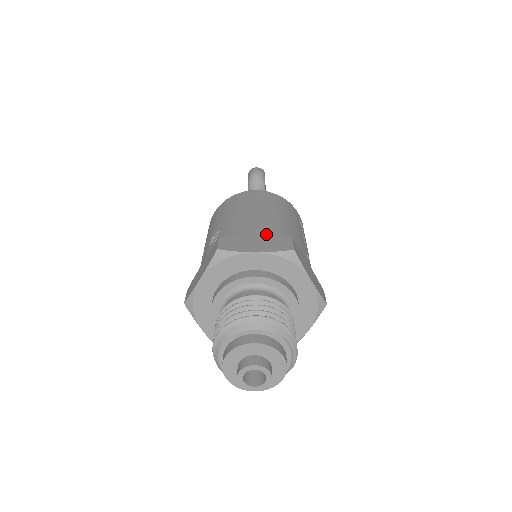
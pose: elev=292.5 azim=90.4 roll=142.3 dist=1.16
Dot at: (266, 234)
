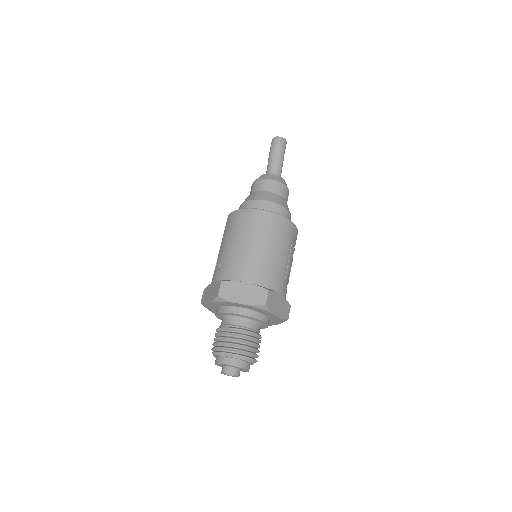
Dot at: (253, 280)
